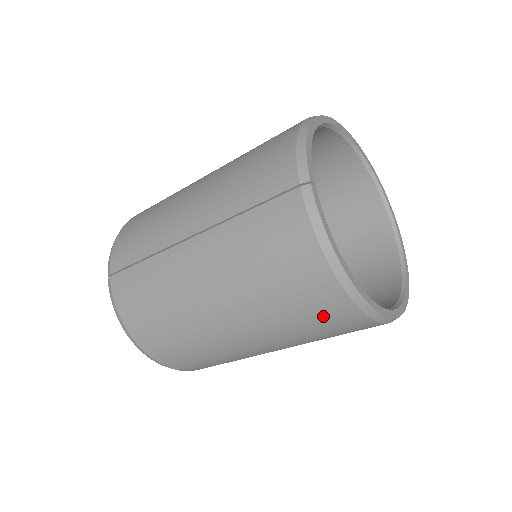
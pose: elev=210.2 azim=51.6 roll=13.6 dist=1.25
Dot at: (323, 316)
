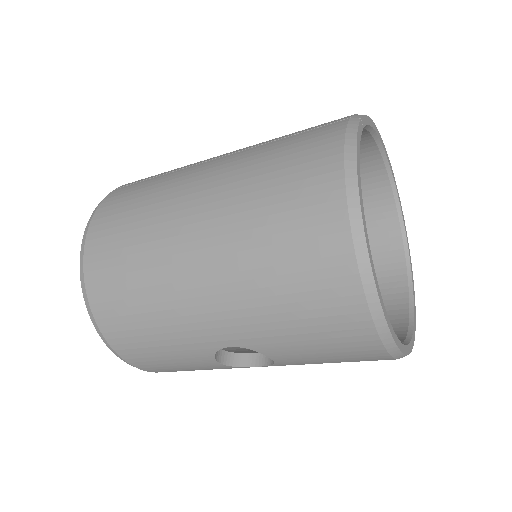
Dot at: (305, 244)
